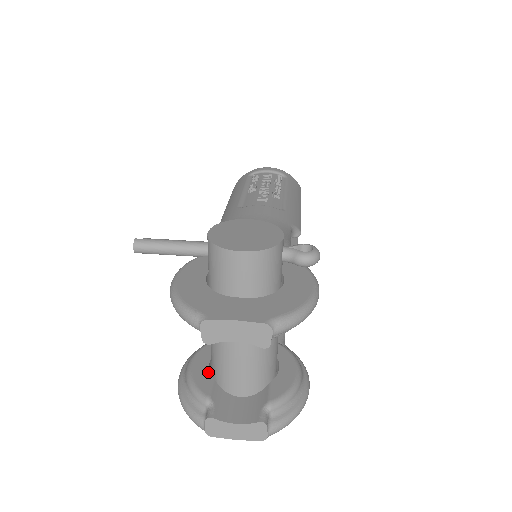
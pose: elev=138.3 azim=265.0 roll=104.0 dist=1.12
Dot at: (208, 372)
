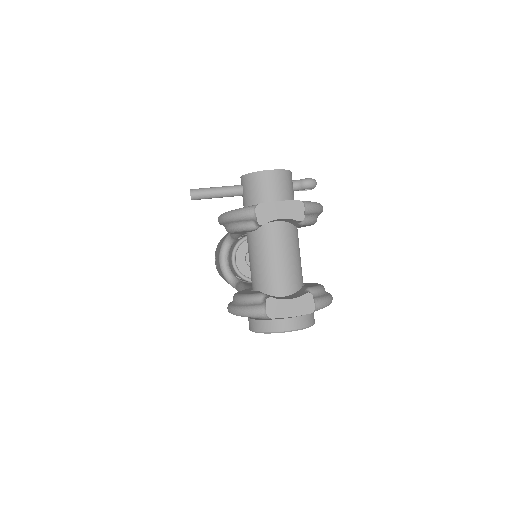
Dot at: (253, 291)
